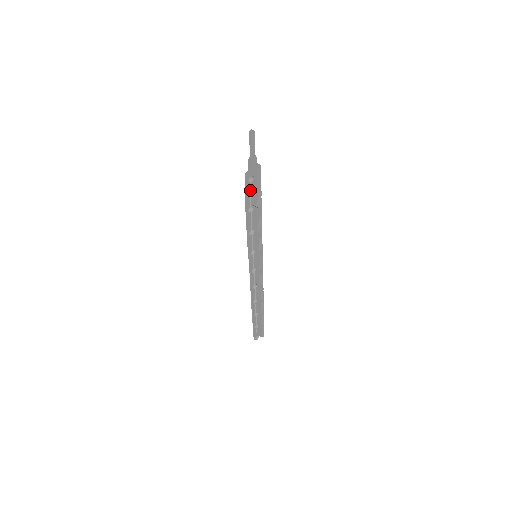
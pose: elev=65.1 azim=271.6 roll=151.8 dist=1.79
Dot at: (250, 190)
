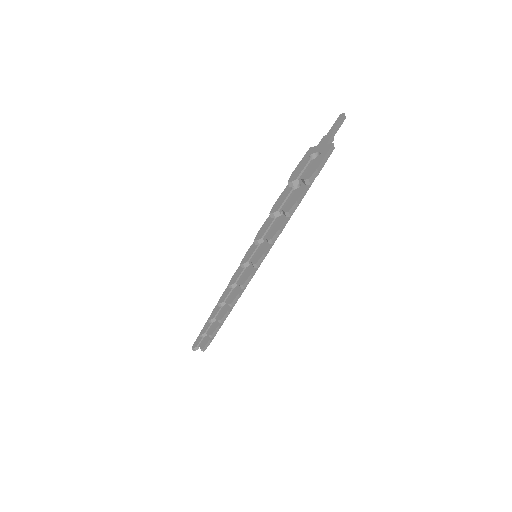
Dot at: (307, 163)
